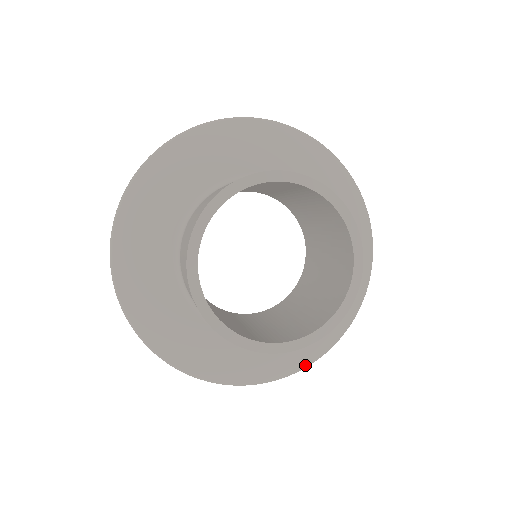
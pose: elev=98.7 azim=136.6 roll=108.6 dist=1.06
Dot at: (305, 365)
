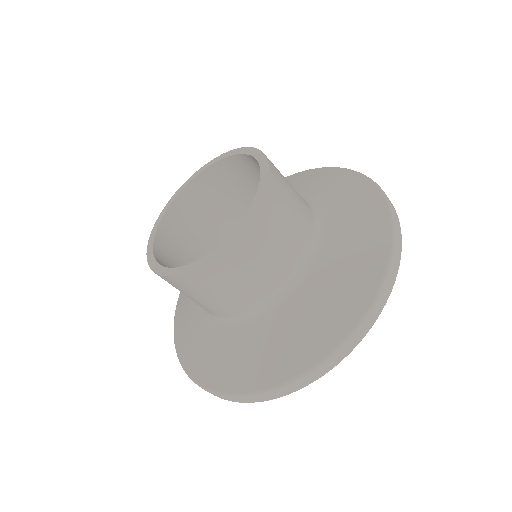
Dot at: (376, 285)
